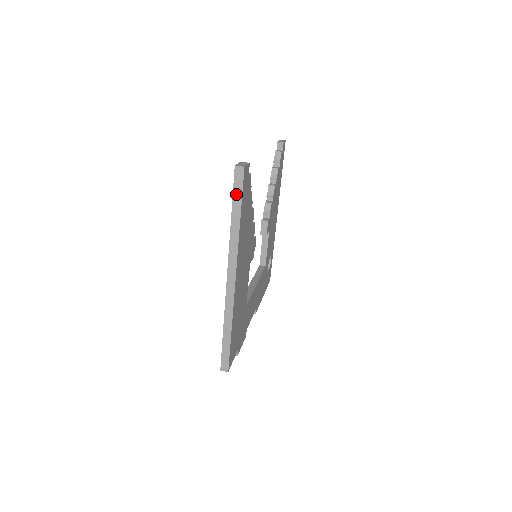
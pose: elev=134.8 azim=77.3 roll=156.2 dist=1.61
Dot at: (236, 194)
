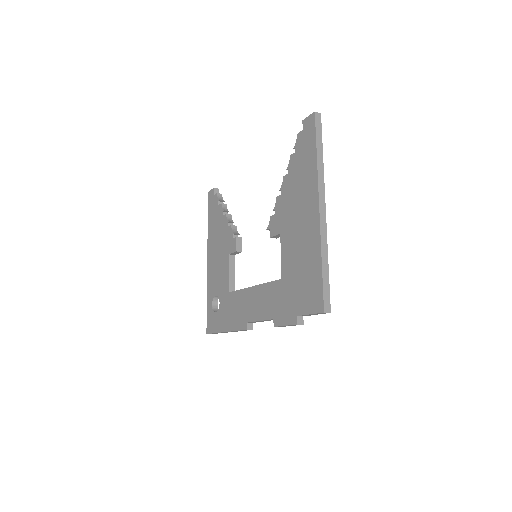
Dot at: (318, 133)
